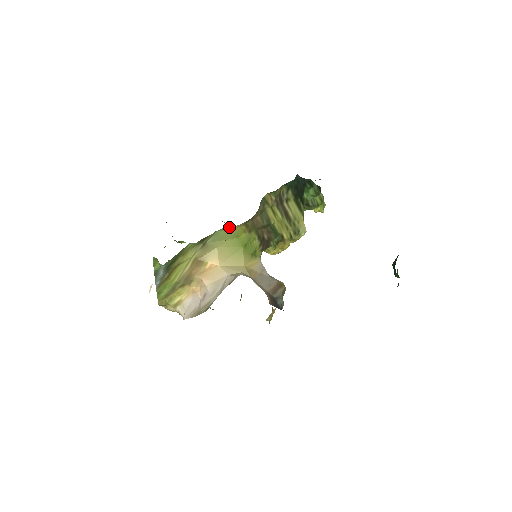
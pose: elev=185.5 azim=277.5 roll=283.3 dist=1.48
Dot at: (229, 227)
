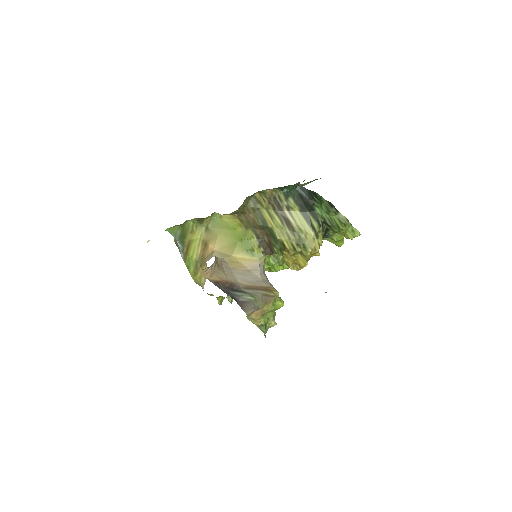
Dot at: (219, 214)
